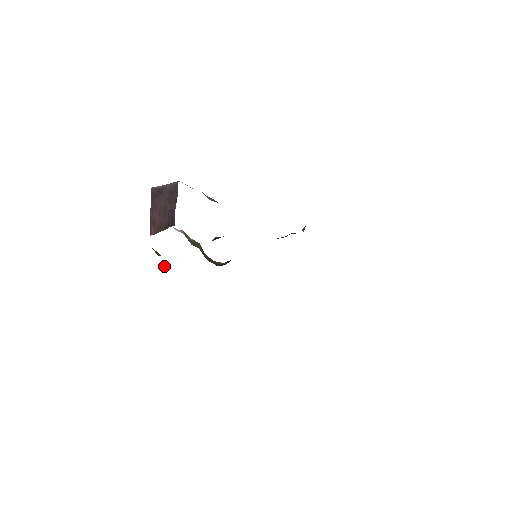
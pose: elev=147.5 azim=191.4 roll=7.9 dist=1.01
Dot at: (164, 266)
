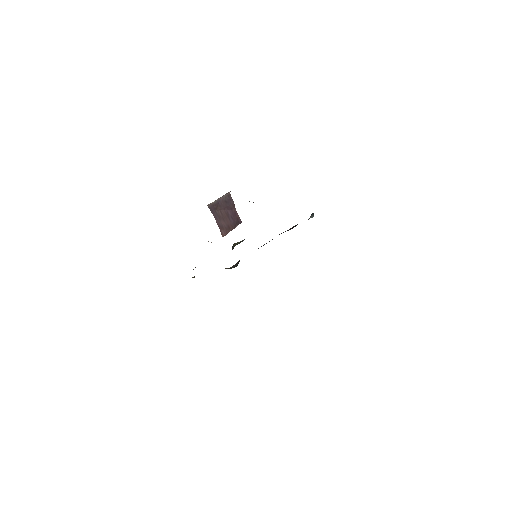
Dot at: occluded
